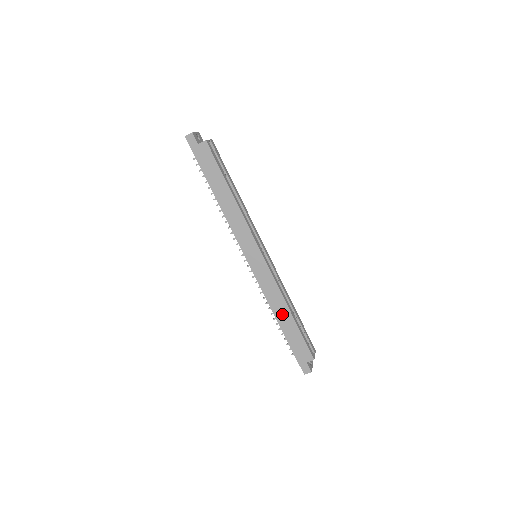
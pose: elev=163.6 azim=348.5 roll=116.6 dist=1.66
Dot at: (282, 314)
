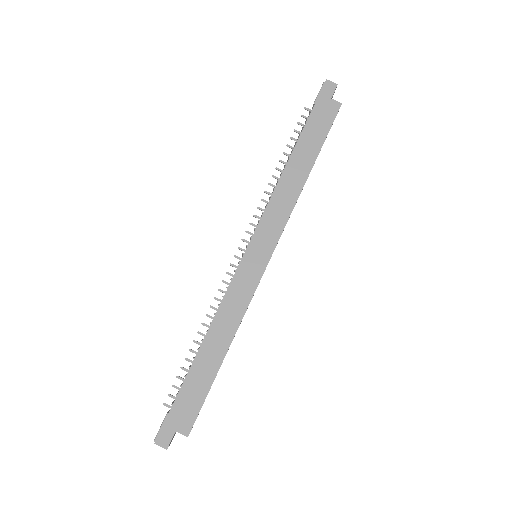
Dot at: (215, 343)
